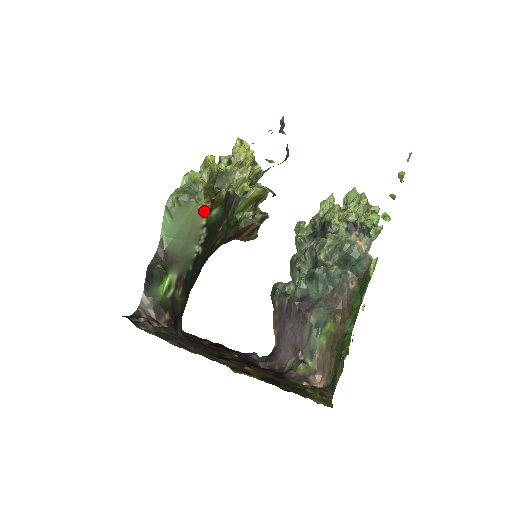
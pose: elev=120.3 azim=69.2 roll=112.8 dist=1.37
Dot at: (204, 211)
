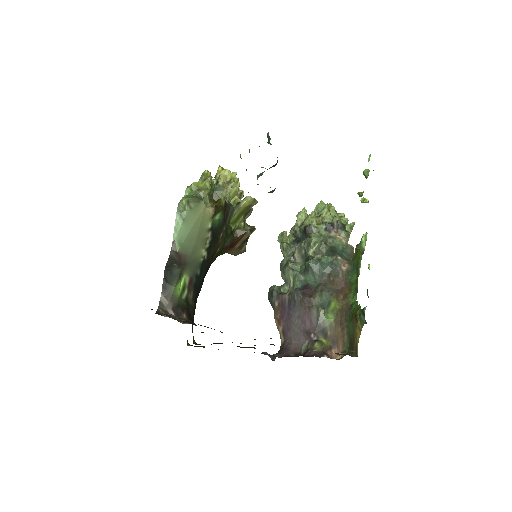
Dot at: (210, 214)
